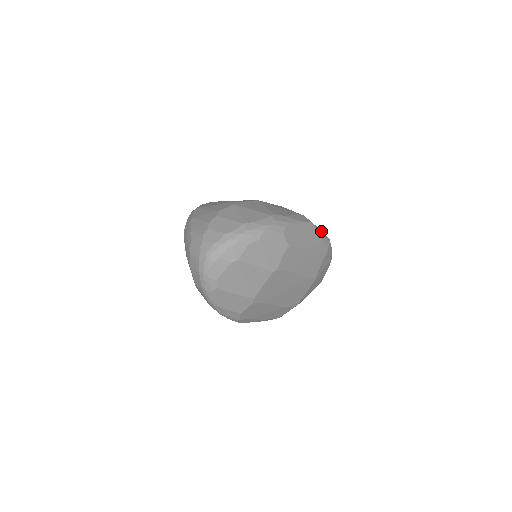
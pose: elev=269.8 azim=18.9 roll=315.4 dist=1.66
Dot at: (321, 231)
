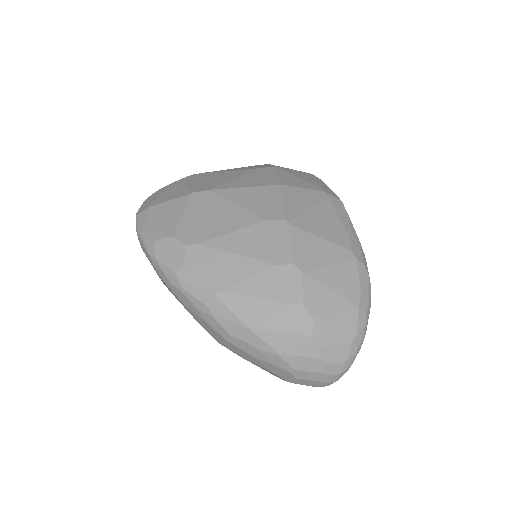
Dot at: (329, 188)
